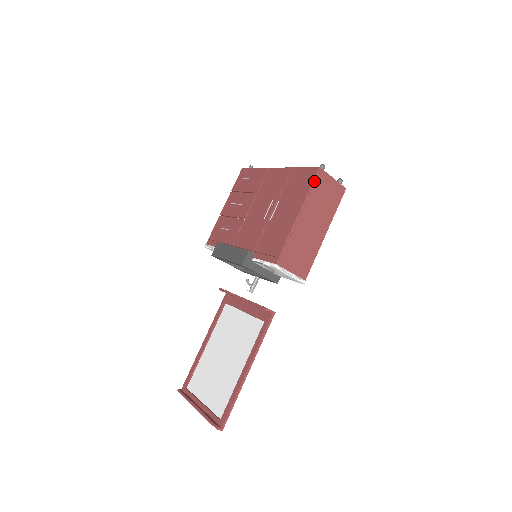
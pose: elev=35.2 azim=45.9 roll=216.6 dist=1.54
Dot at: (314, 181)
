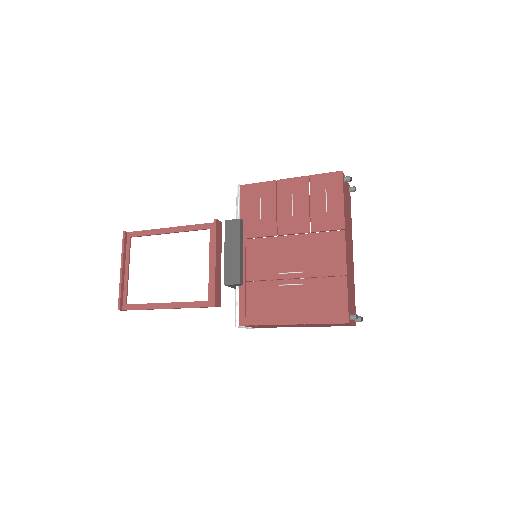
Dot at: (332, 323)
